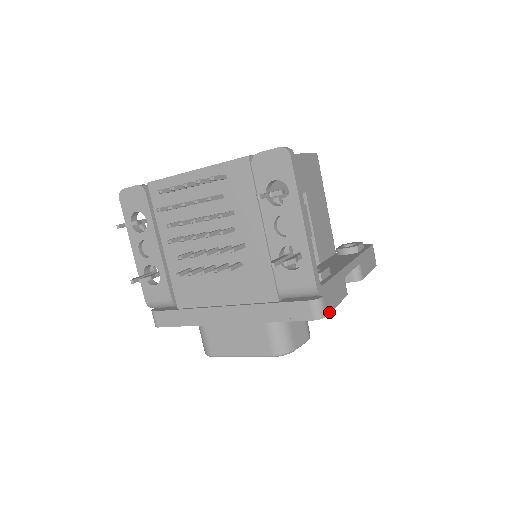
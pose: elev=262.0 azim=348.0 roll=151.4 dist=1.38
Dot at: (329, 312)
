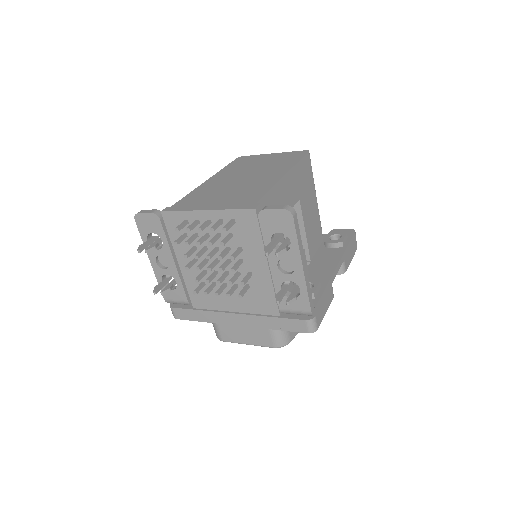
Dot at: occluded
